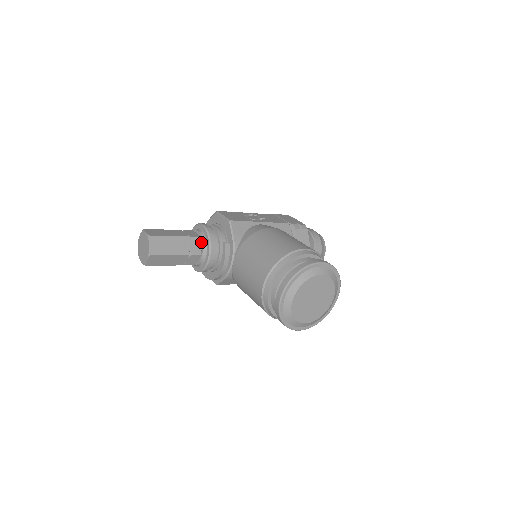
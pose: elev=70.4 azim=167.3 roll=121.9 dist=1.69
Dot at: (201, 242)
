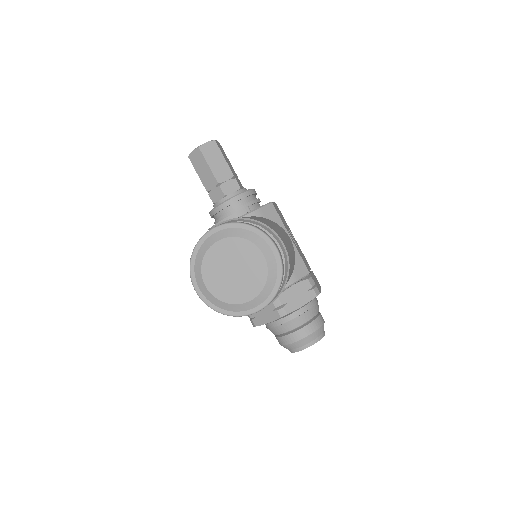
Dot at: (236, 191)
